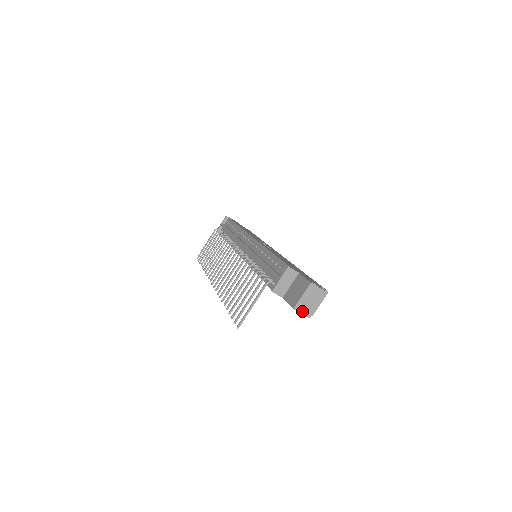
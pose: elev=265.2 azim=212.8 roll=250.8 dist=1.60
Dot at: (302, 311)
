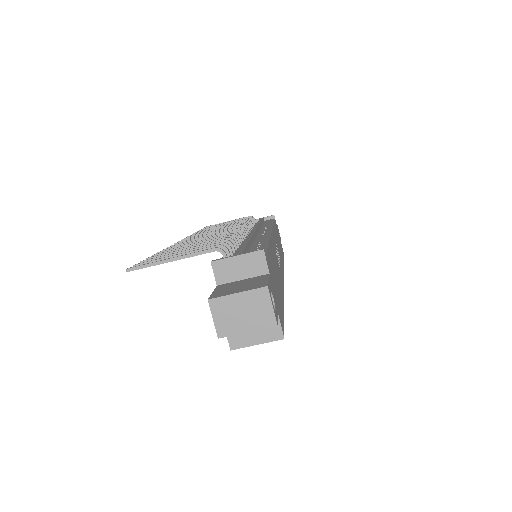
Dot at: (217, 316)
